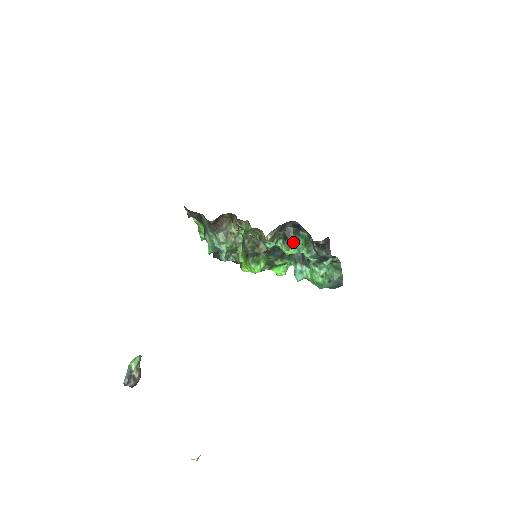
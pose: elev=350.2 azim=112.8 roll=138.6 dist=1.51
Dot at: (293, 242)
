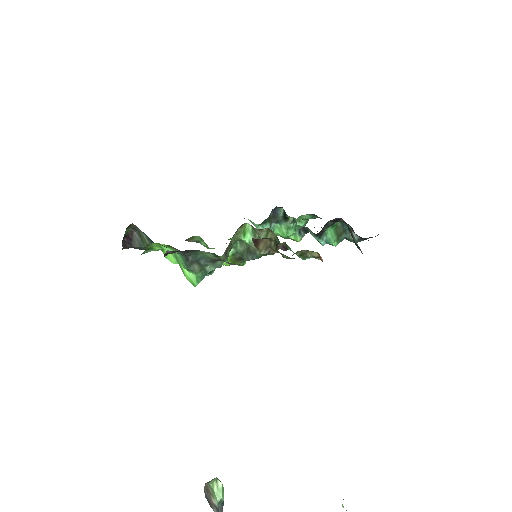
Dot at: (323, 236)
